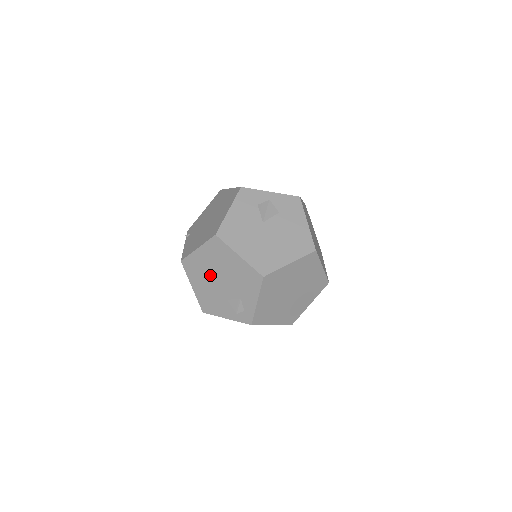
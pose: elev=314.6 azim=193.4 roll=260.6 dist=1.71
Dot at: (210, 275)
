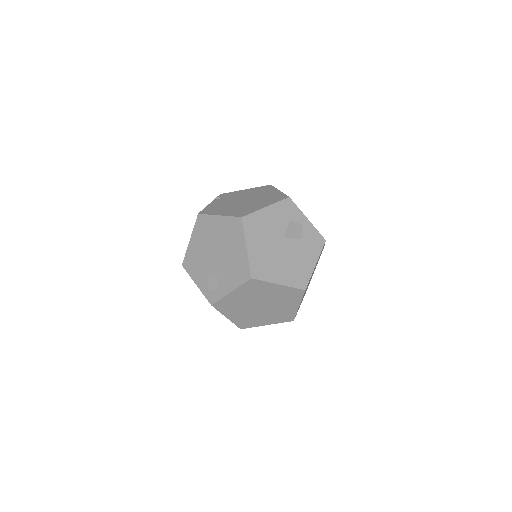
Dot at: (212, 243)
